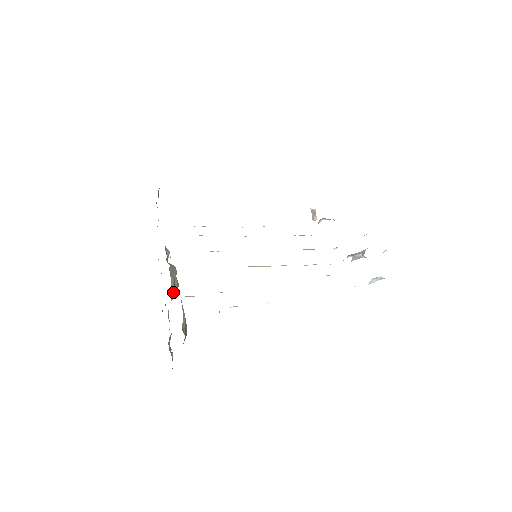
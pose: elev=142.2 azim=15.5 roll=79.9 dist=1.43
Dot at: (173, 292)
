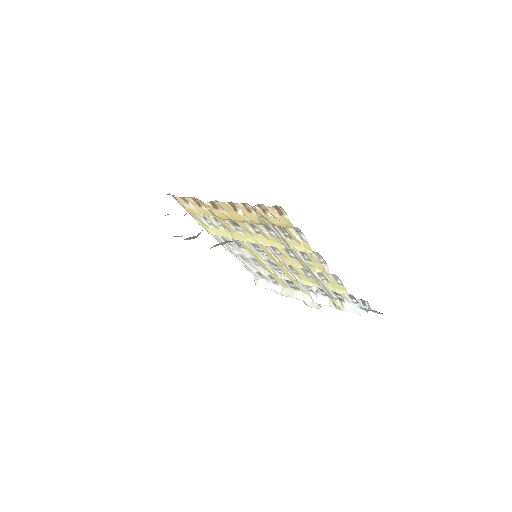
Dot at: occluded
